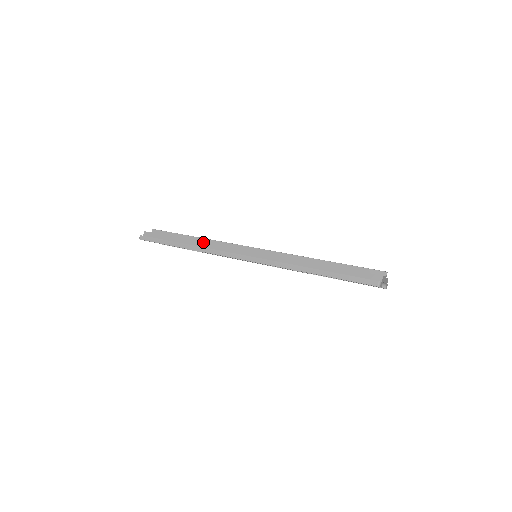
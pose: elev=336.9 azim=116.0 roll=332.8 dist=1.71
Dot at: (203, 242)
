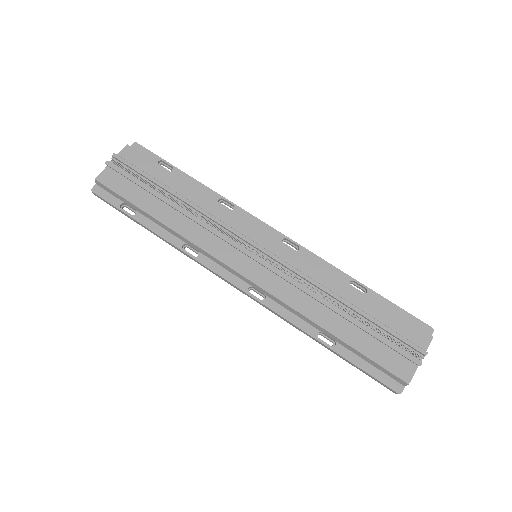
Dot at: (178, 234)
